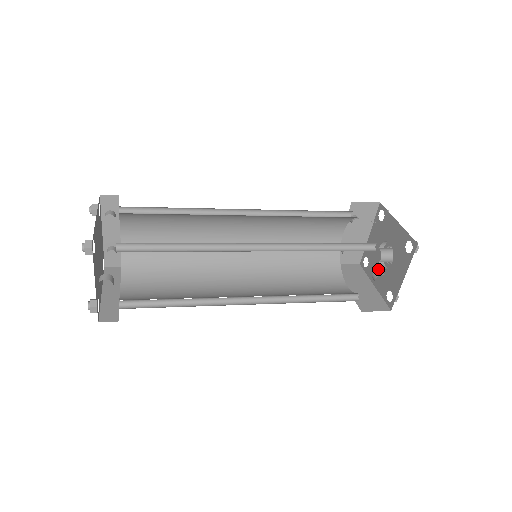
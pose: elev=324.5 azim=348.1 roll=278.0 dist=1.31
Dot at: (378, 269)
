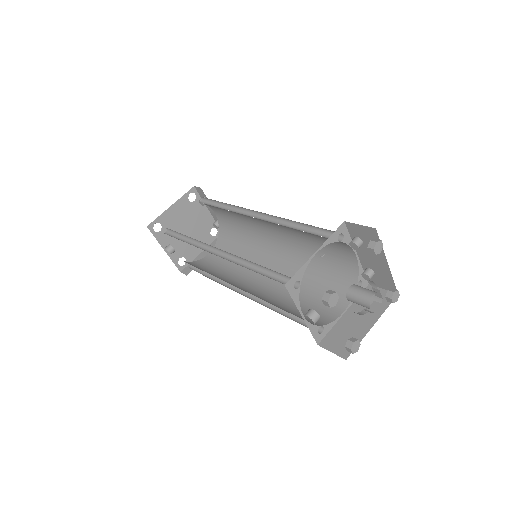
Dot at: occluded
